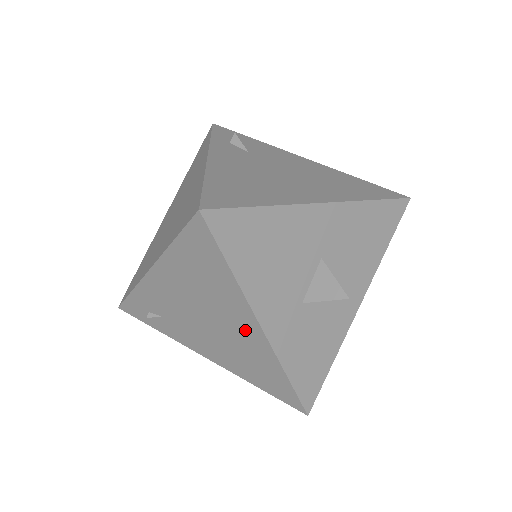
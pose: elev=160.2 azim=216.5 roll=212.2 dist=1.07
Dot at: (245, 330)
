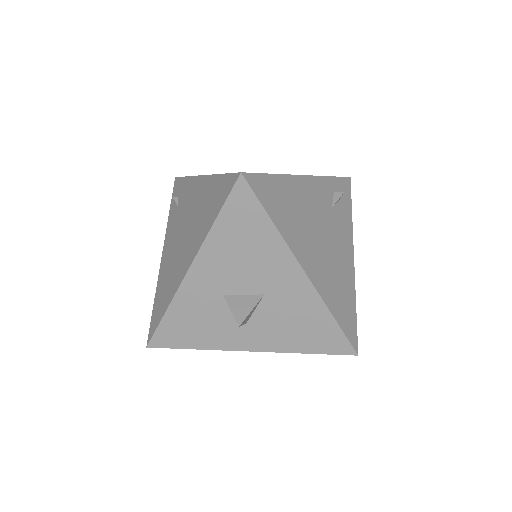
Dot at: (184, 261)
